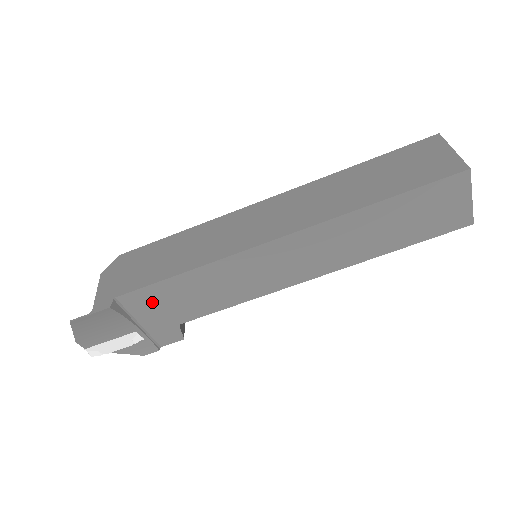
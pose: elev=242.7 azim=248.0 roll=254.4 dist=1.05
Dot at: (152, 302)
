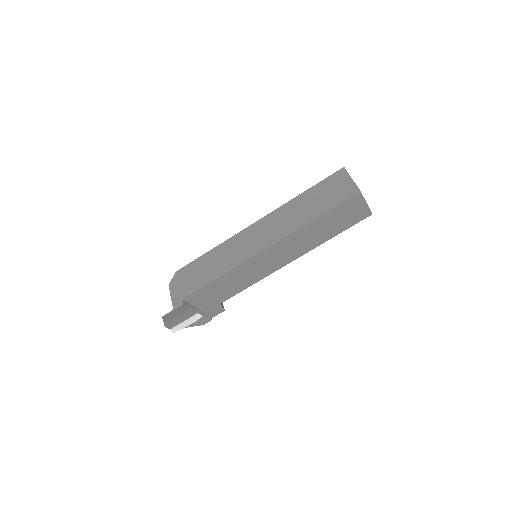
Dot at: (204, 296)
